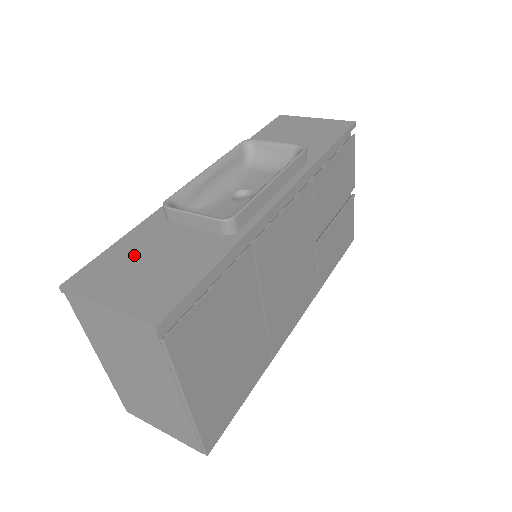
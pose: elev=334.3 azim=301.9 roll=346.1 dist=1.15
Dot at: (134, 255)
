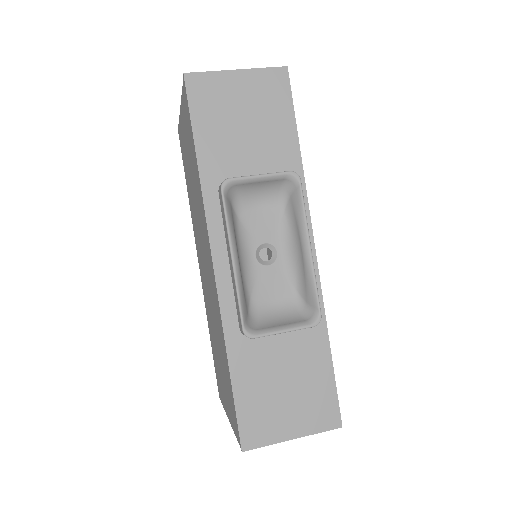
Dot at: (264, 389)
